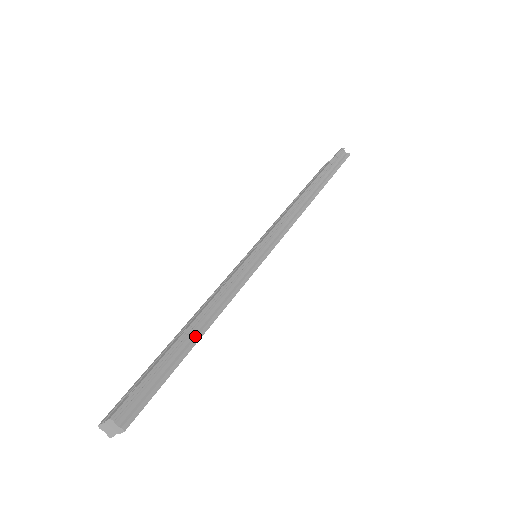
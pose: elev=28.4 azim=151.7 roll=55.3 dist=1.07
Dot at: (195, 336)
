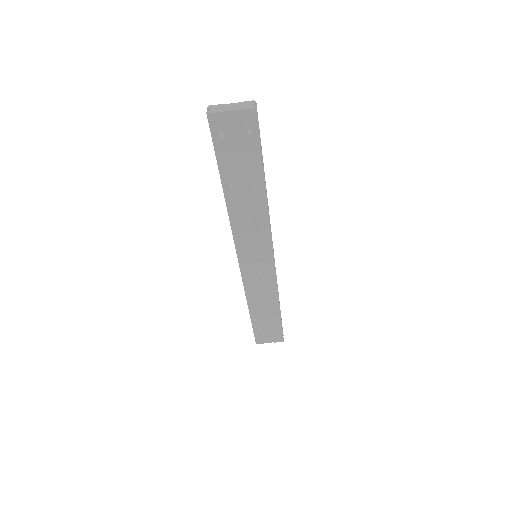
Dot at: (264, 181)
